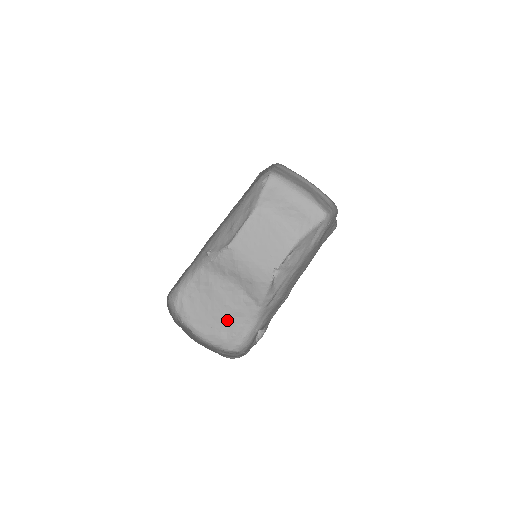
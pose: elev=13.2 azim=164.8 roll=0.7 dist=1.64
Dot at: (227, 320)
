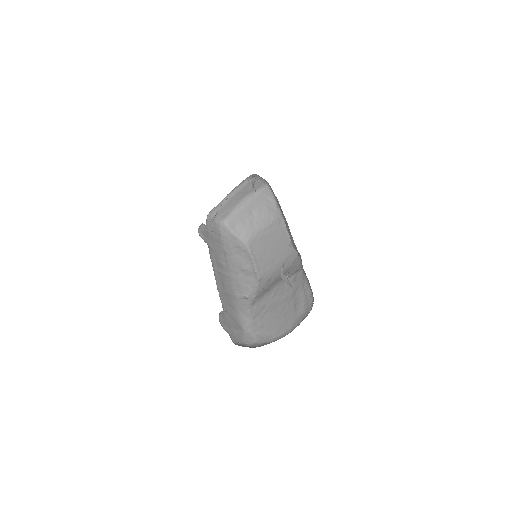
Dot at: (293, 303)
